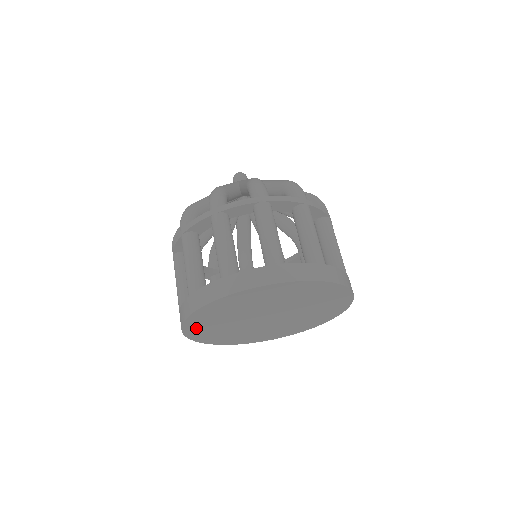
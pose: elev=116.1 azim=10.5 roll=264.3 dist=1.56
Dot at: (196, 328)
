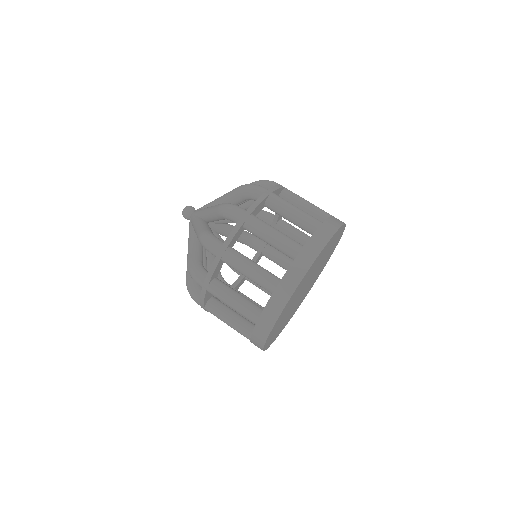
Dot at: (292, 297)
